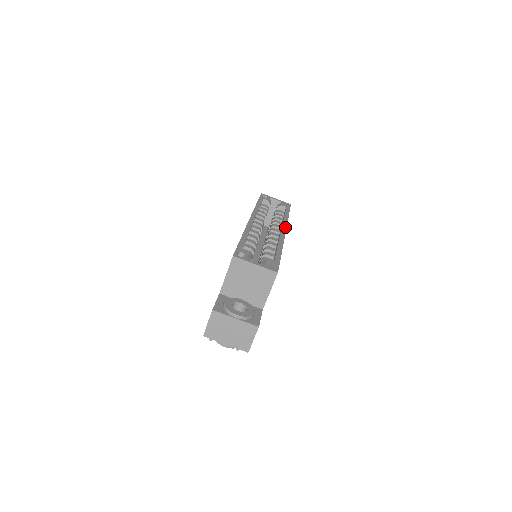
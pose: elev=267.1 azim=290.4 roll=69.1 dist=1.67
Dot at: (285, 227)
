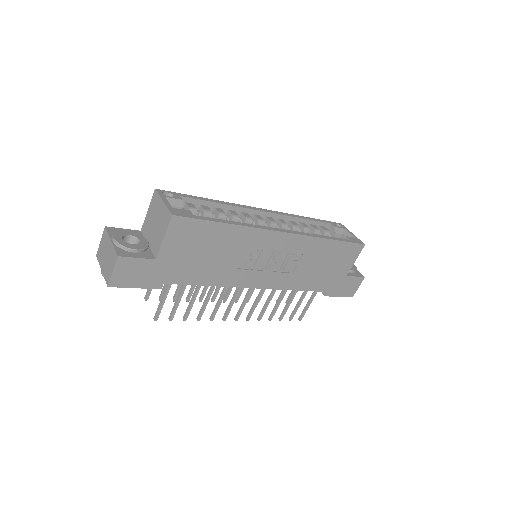
Dot at: (294, 232)
